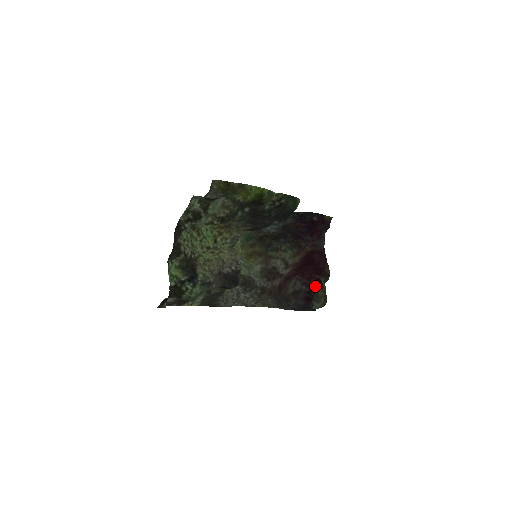
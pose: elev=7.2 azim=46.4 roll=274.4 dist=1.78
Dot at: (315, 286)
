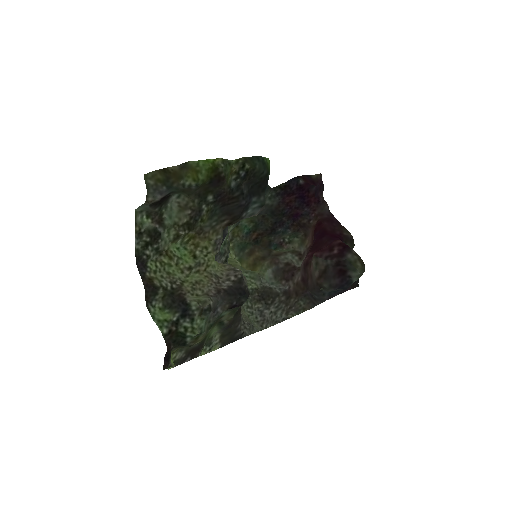
Dot at: (341, 253)
